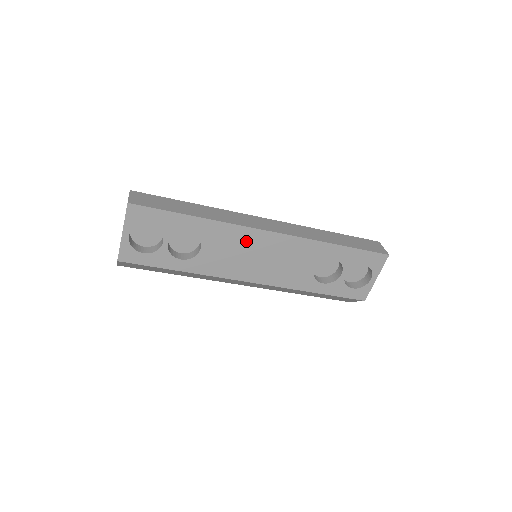
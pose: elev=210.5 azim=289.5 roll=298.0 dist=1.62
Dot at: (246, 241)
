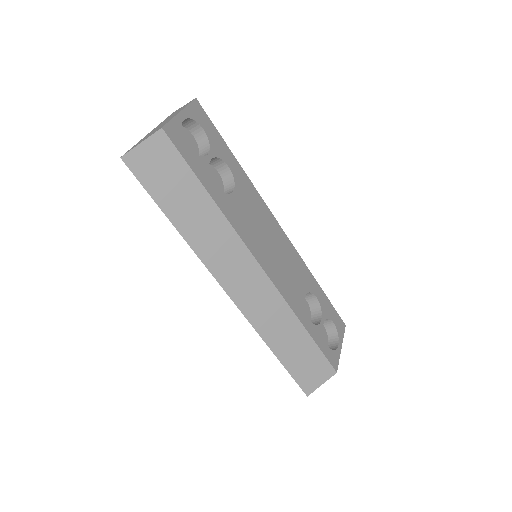
Dot at: (265, 219)
